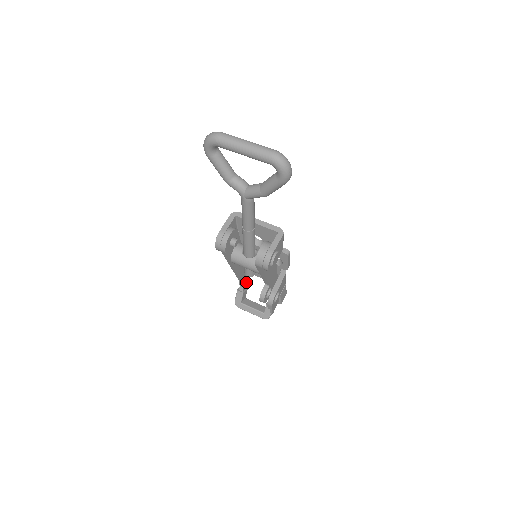
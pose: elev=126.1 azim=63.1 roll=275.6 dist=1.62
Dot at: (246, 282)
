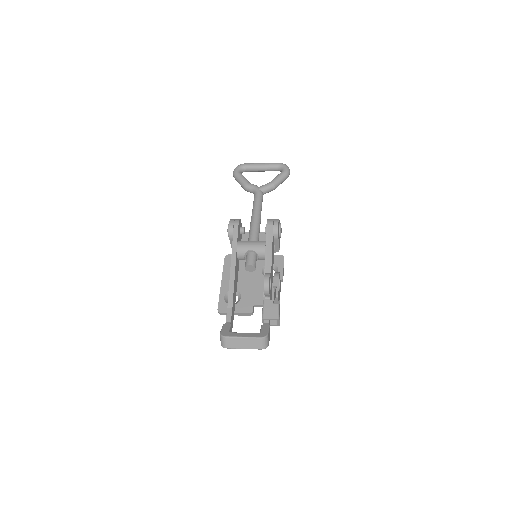
Dot at: (231, 325)
